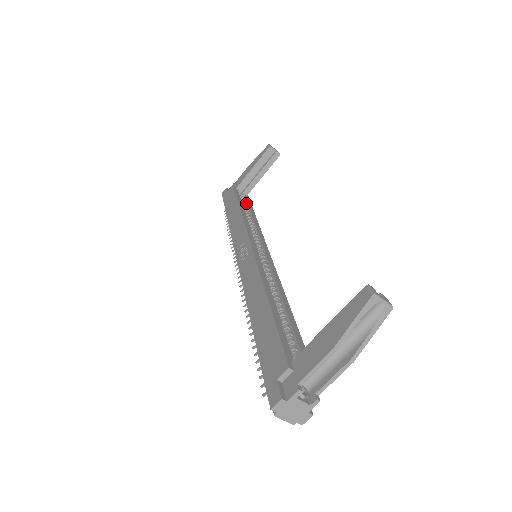
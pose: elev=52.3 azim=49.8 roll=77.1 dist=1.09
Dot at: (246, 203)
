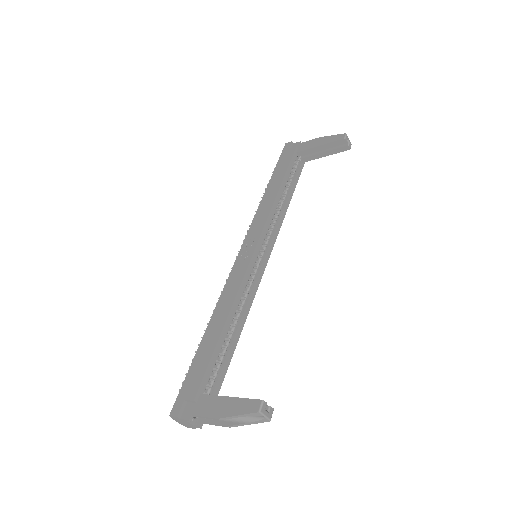
Dot at: (295, 175)
